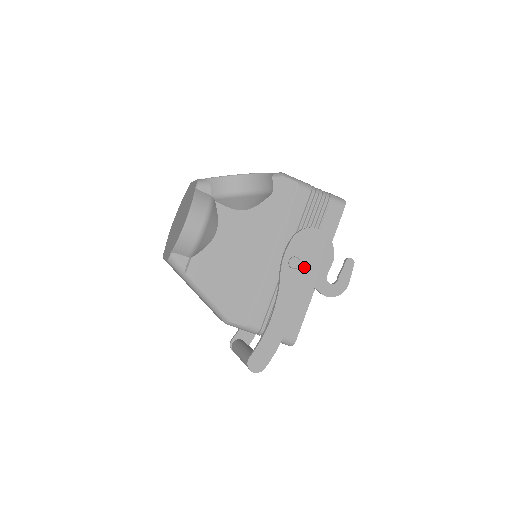
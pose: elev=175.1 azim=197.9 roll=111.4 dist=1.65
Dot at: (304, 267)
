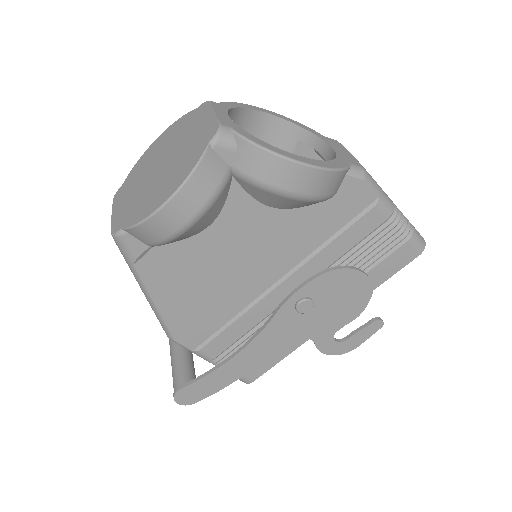
Dot at: (314, 313)
